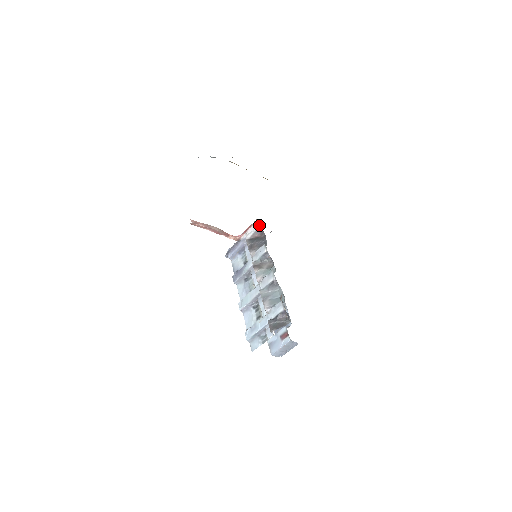
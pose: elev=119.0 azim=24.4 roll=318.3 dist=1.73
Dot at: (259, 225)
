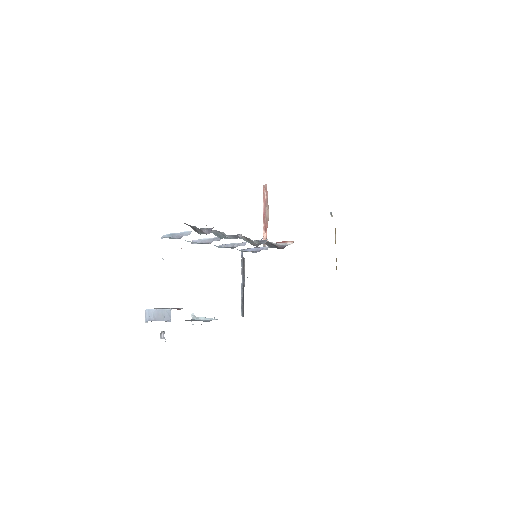
Dot at: (290, 244)
